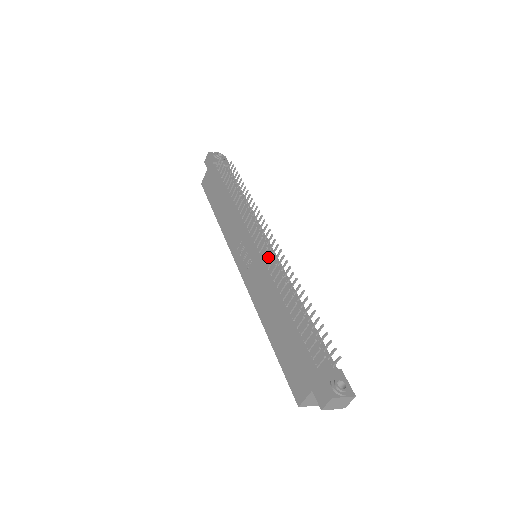
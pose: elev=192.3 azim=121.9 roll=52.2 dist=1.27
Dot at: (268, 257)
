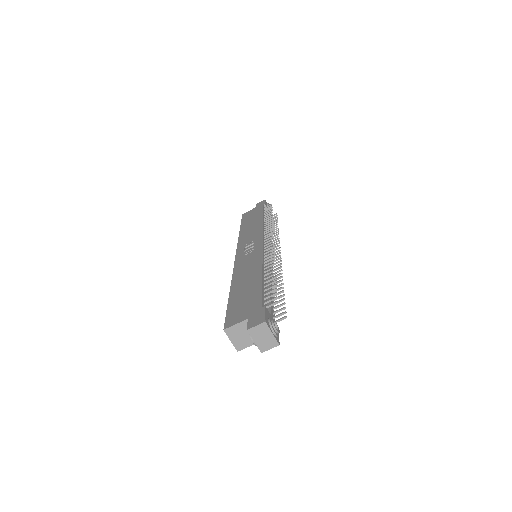
Dot at: (270, 250)
